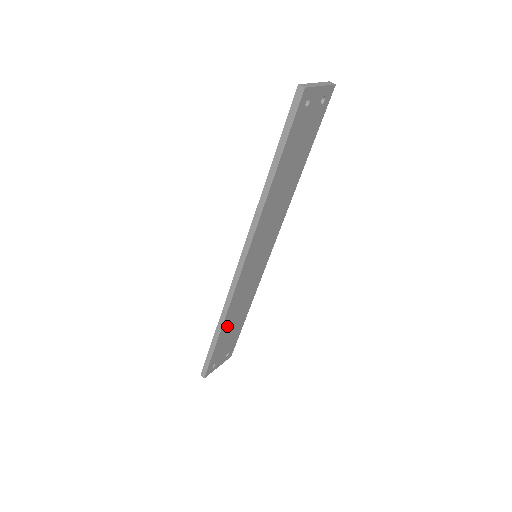
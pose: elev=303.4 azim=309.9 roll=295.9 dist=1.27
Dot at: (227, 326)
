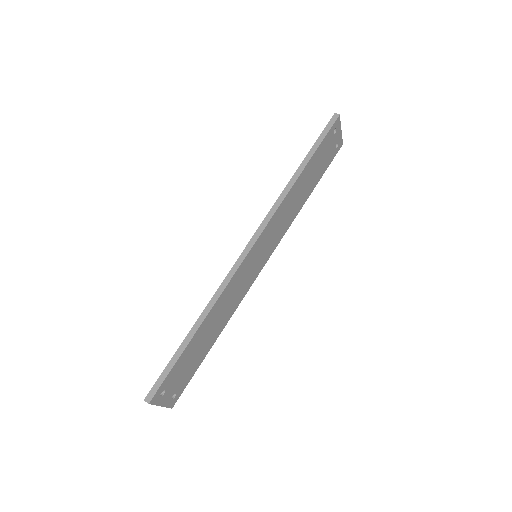
Dot at: (204, 329)
